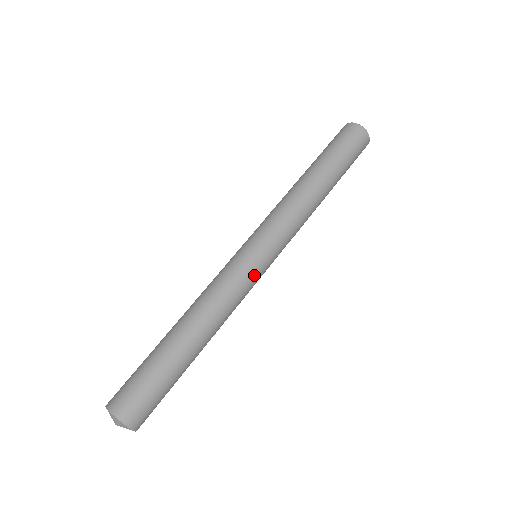
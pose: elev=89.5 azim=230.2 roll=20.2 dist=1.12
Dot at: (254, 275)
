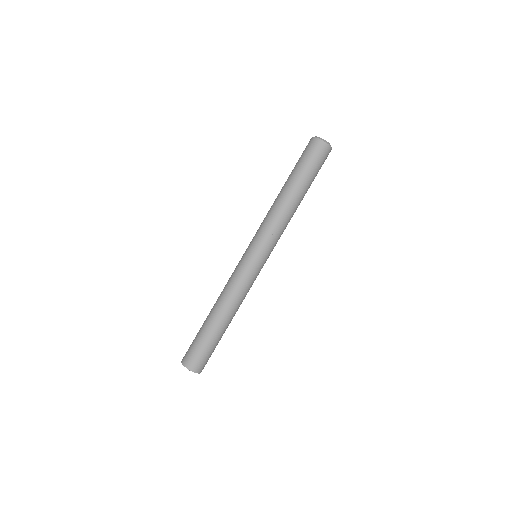
Dot at: (250, 270)
